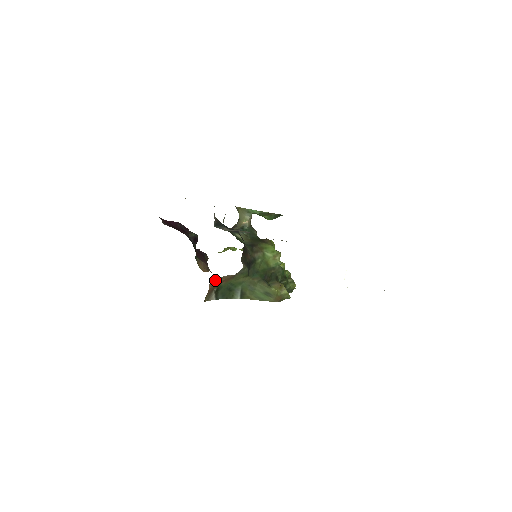
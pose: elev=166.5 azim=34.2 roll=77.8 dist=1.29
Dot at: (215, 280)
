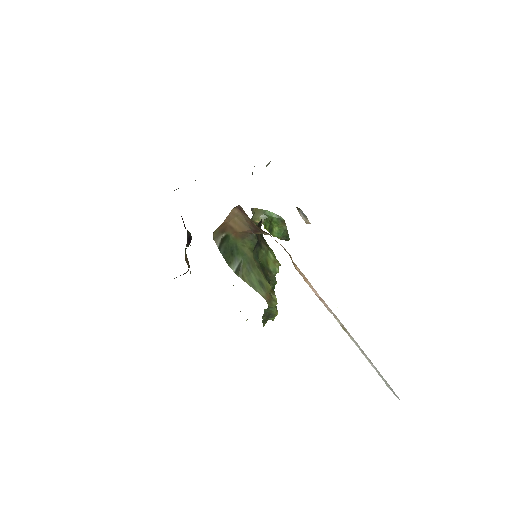
Dot at: (232, 219)
